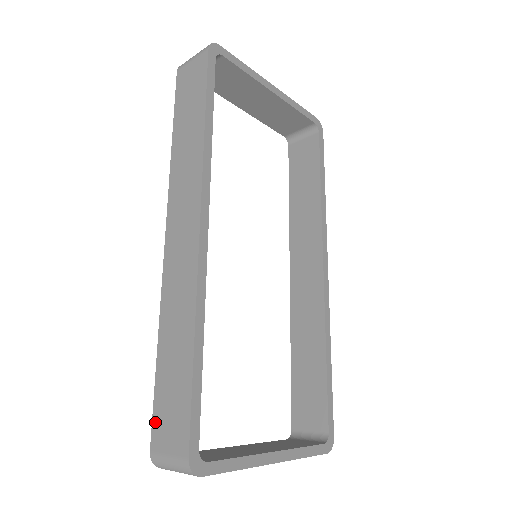
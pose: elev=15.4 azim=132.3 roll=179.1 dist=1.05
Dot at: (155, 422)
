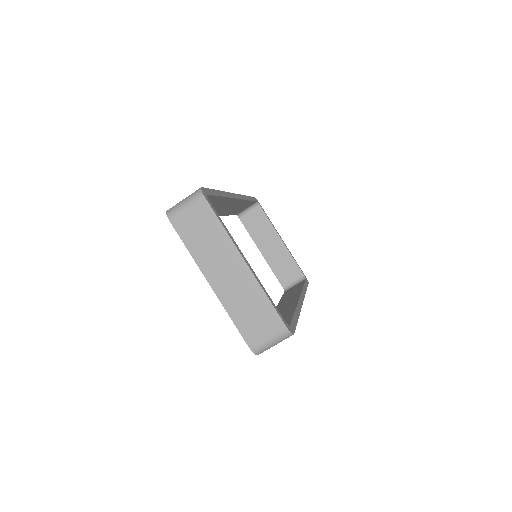
Dot at: occluded
